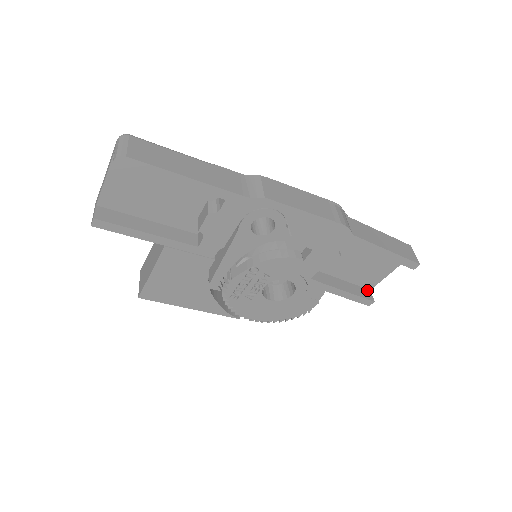
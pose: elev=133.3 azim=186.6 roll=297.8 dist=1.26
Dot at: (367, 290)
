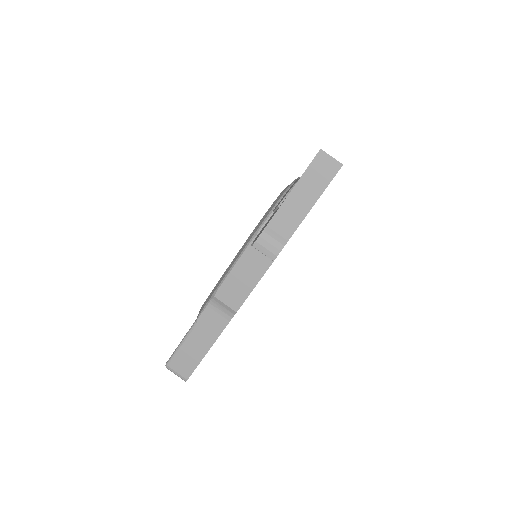
Dot at: occluded
